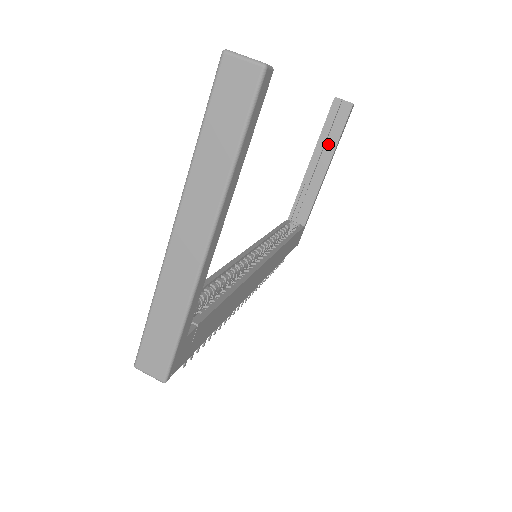
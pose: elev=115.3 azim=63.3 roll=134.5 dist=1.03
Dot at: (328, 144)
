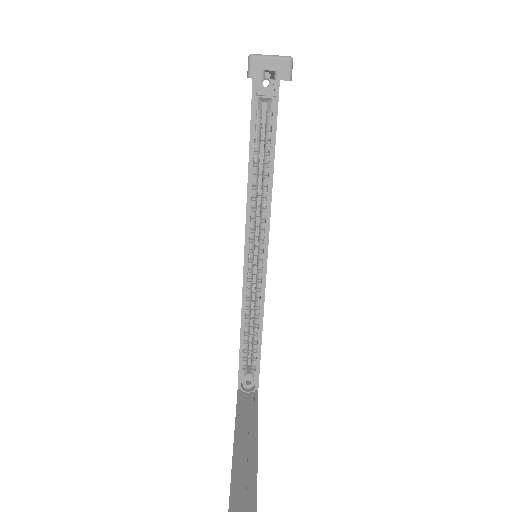
Dot at: (269, 71)
